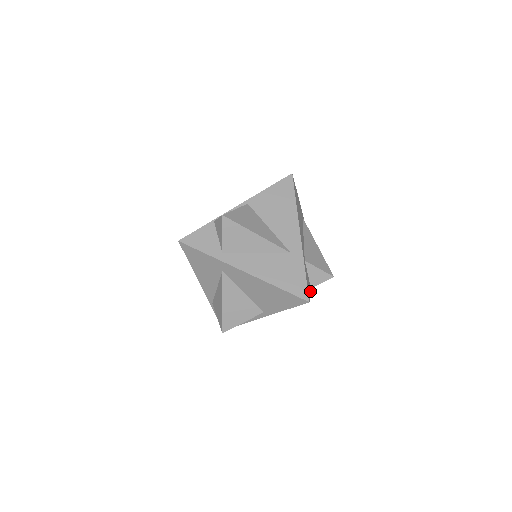
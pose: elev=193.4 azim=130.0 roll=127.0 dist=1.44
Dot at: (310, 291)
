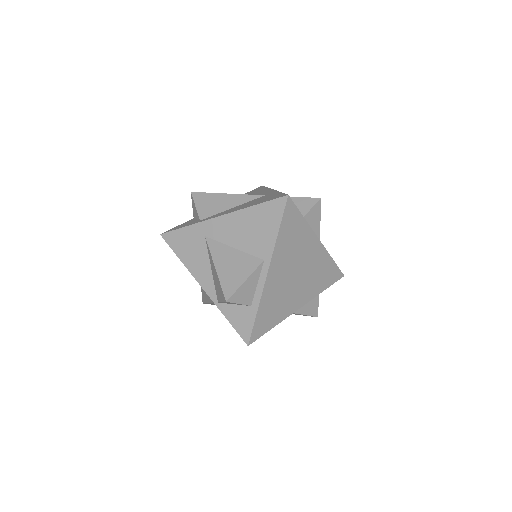
Dot at: (298, 211)
